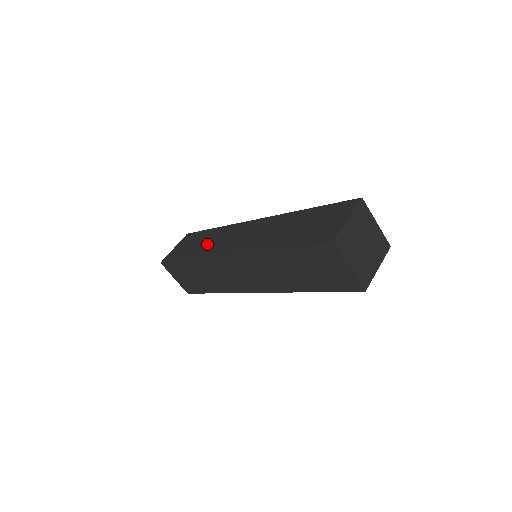
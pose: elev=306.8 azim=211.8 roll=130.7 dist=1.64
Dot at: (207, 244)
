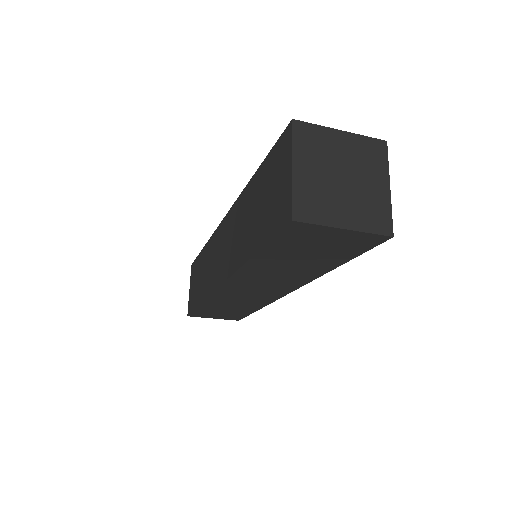
Dot at: (205, 275)
